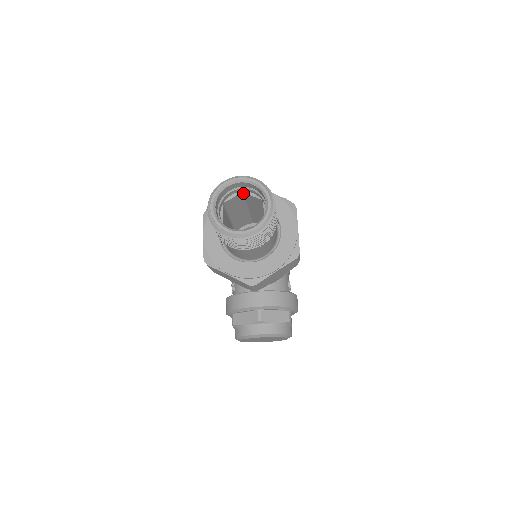
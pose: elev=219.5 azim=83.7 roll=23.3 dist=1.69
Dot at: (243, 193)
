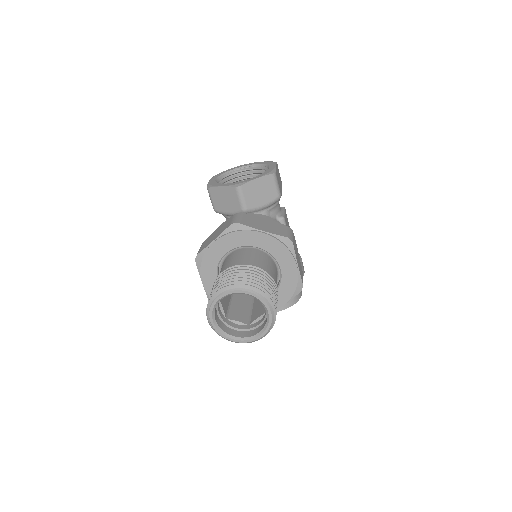
Dot at: occluded
